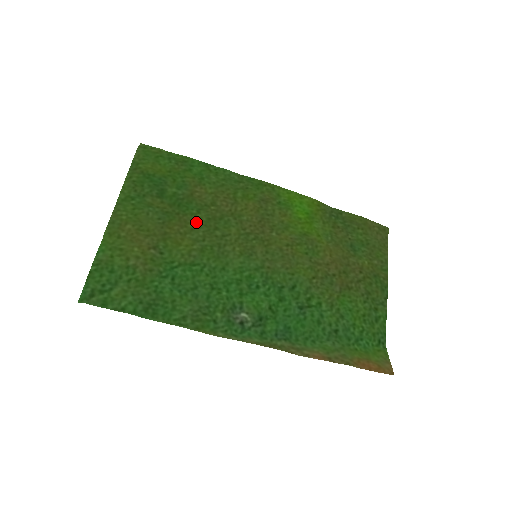
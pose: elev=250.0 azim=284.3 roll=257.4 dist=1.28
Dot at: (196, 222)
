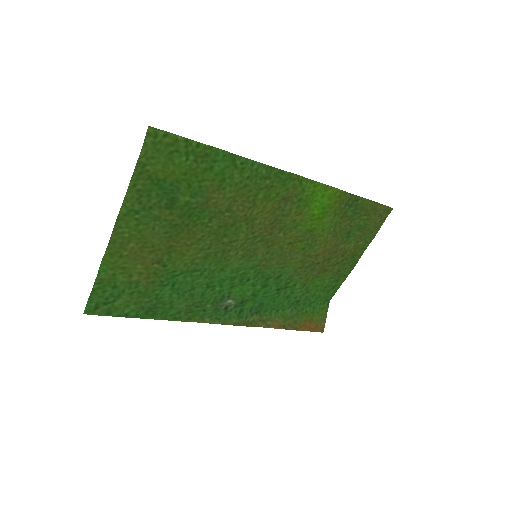
Dot at: (205, 232)
